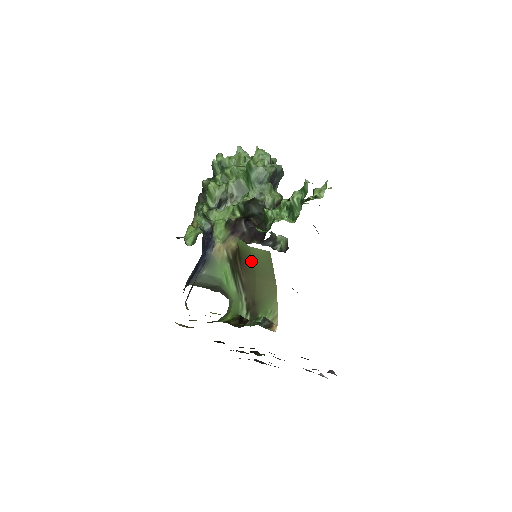
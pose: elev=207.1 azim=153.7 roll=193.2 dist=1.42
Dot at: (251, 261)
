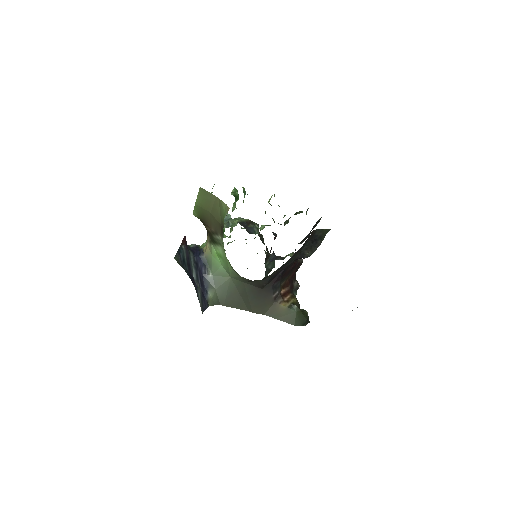
Dot at: (202, 210)
